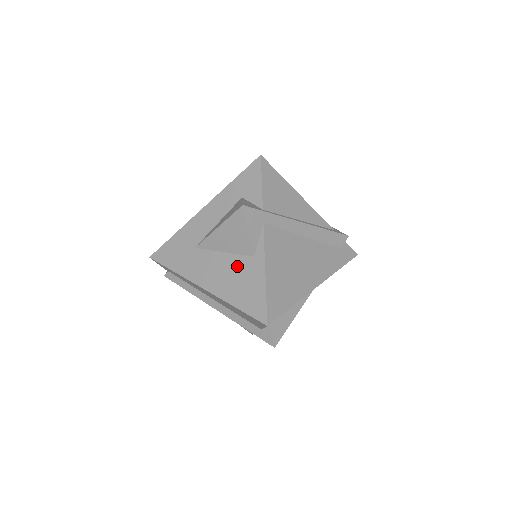
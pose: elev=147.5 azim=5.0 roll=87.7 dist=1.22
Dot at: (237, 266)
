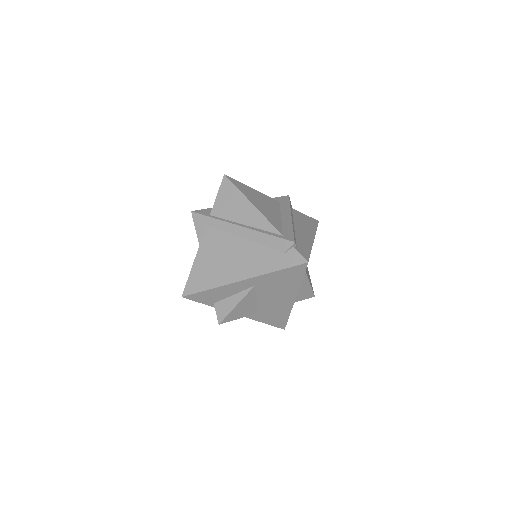
Dot at: occluded
